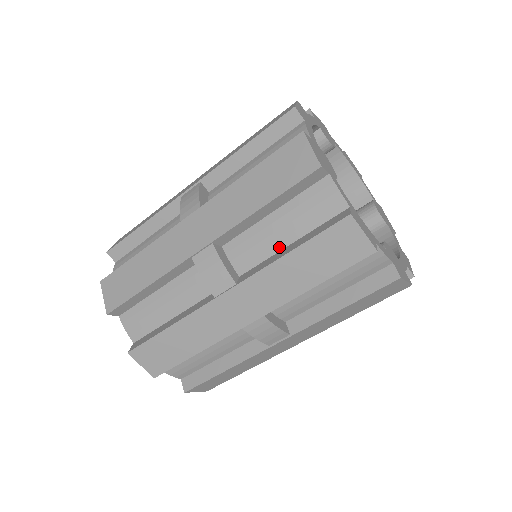
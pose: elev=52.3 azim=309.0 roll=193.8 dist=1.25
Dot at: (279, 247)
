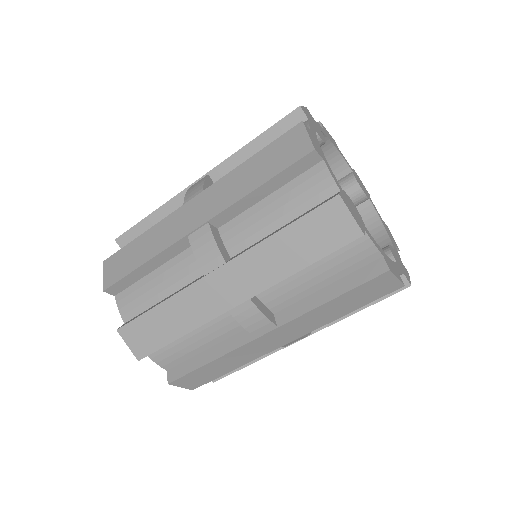
Dot at: occluded
